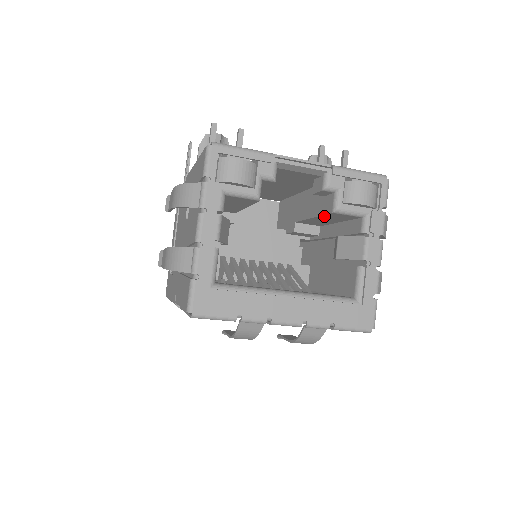
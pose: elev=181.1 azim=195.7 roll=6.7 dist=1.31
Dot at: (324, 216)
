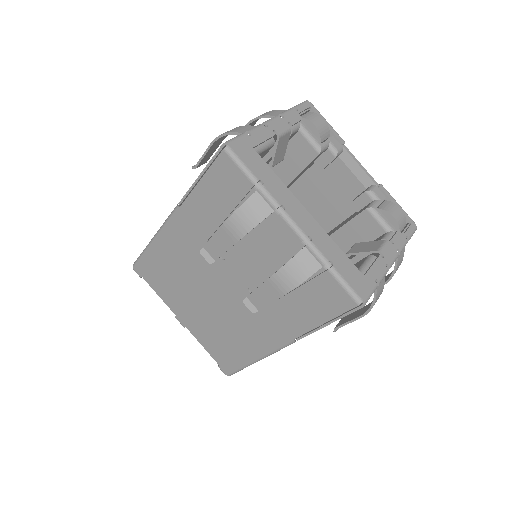
Dot at: (350, 225)
